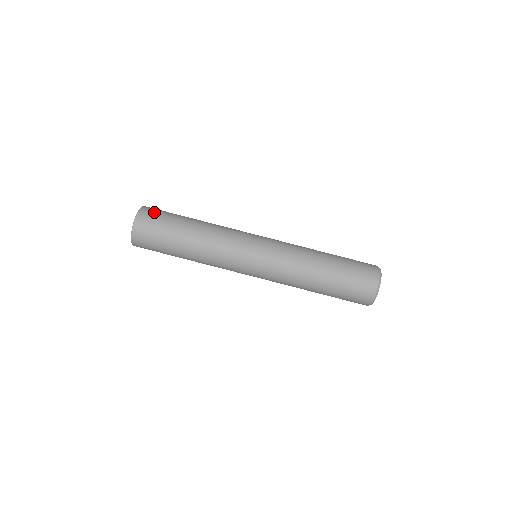
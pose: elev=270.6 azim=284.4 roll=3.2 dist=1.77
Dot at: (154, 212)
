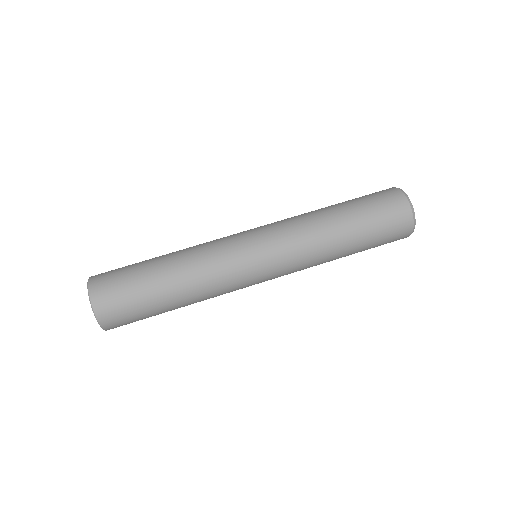
Dot at: occluded
